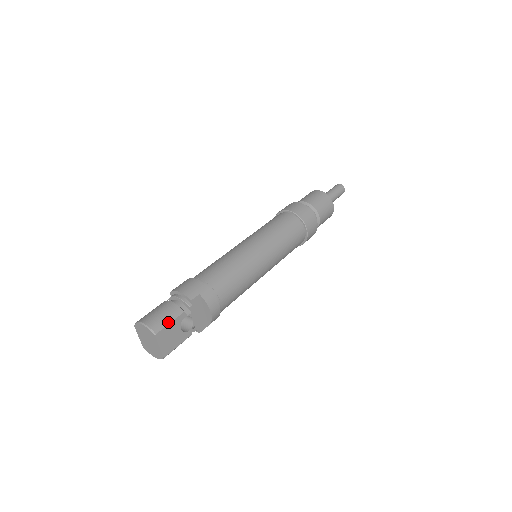
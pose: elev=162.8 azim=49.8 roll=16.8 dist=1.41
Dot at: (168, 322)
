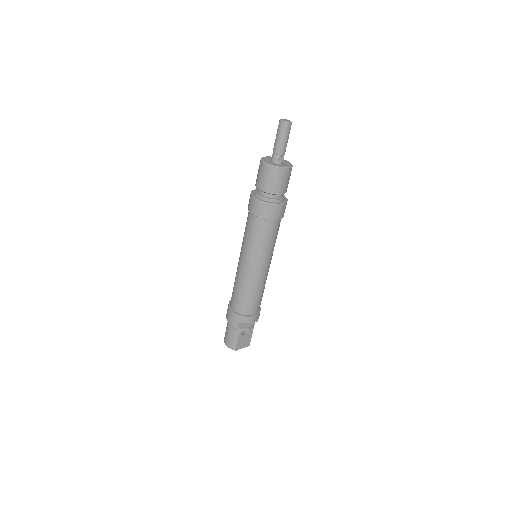
Dot at: (236, 342)
